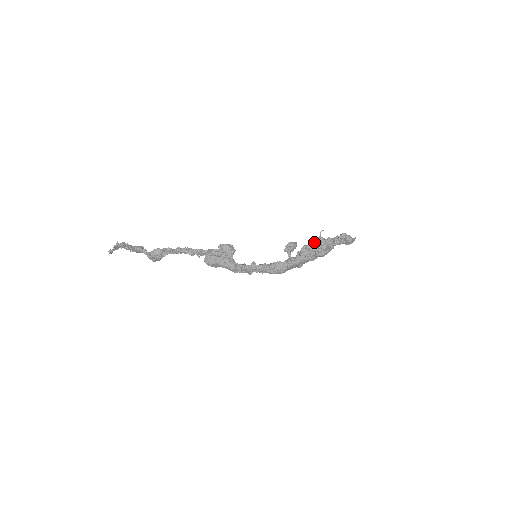
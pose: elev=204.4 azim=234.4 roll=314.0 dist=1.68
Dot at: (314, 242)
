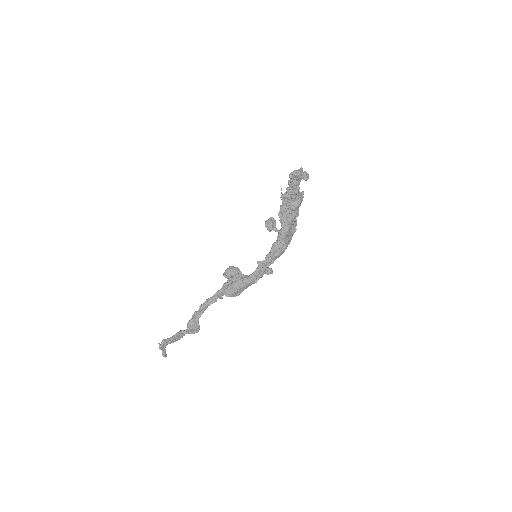
Dot at: (282, 203)
